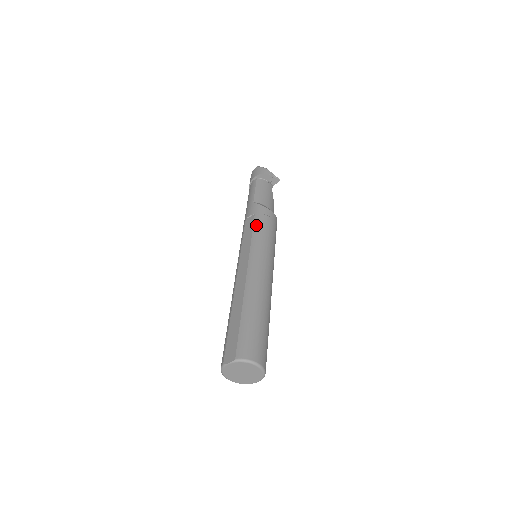
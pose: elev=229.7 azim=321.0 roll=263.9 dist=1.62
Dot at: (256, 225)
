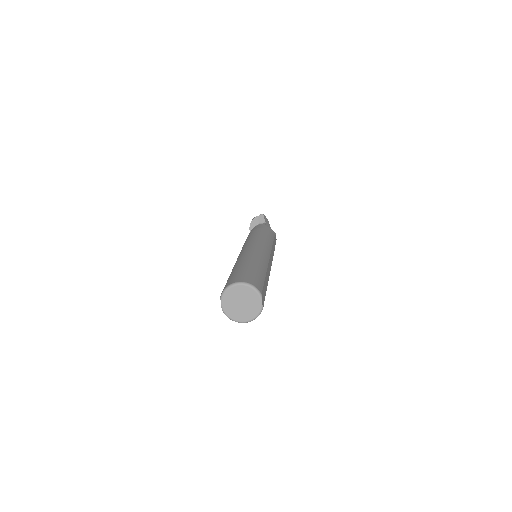
Dot at: occluded
